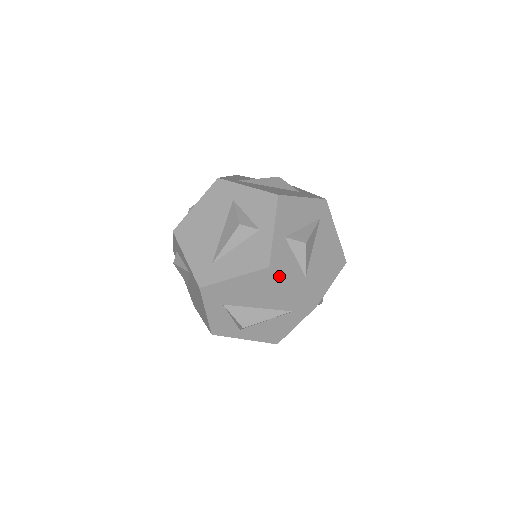
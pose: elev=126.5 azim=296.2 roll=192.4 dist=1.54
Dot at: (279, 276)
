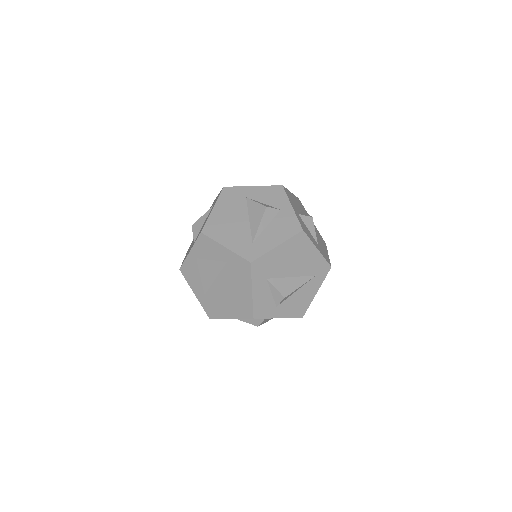
Dot at: (309, 239)
